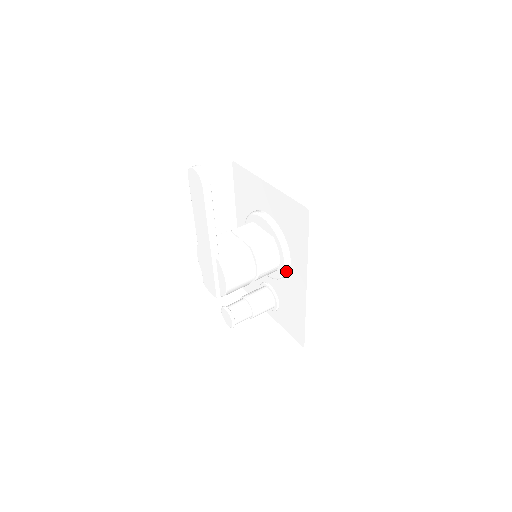
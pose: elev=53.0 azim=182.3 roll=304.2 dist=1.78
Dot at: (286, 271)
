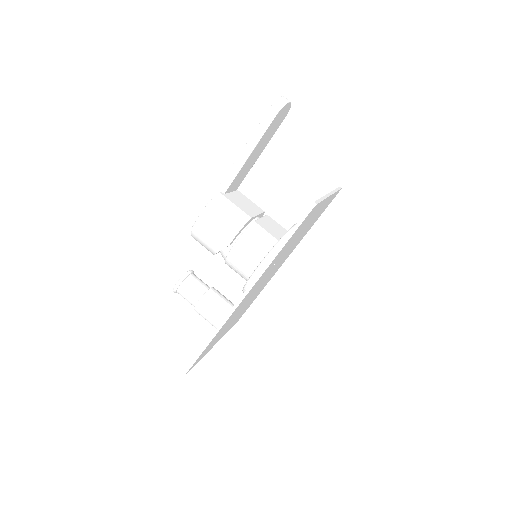
Dot at: (251, 279)
